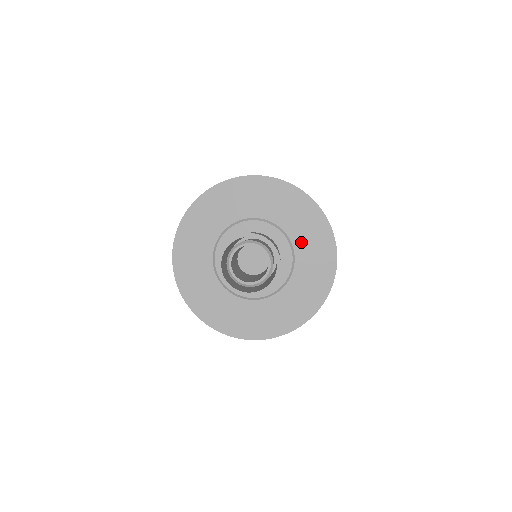
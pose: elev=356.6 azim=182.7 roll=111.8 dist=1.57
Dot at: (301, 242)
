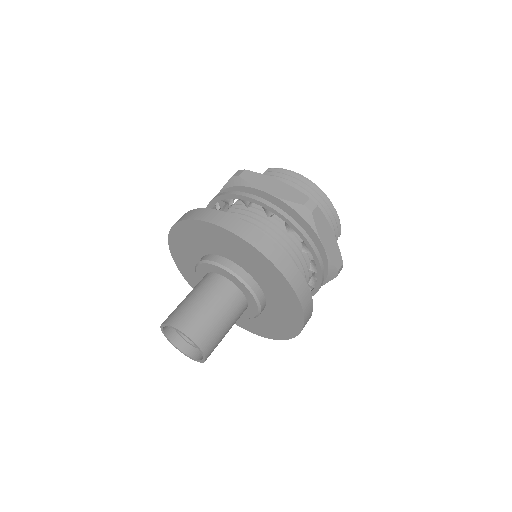
Dot at: (253, 271)
